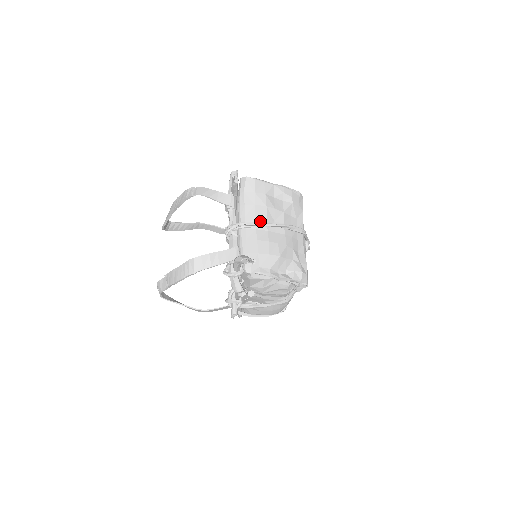
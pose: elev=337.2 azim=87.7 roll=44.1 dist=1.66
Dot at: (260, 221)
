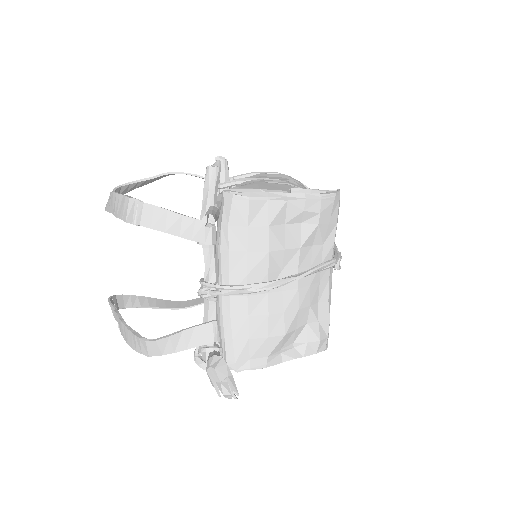
Dot at: (255, 280)
